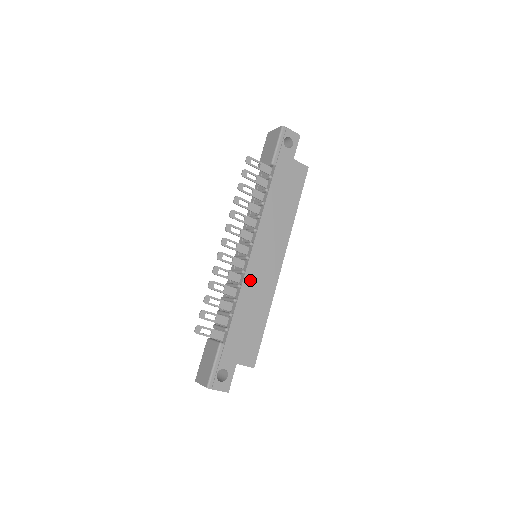
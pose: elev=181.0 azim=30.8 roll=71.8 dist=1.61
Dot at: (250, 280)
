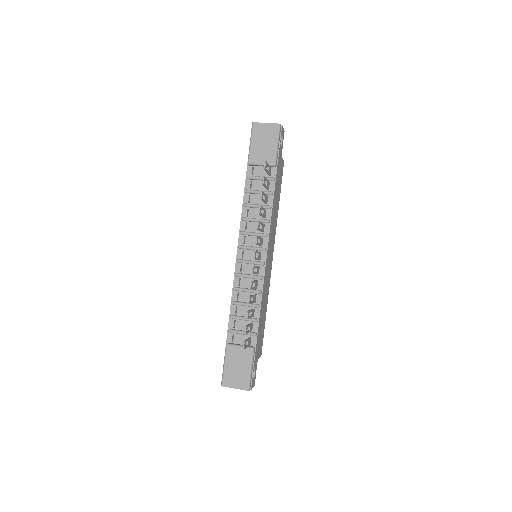
Dot at: (265, 284)
